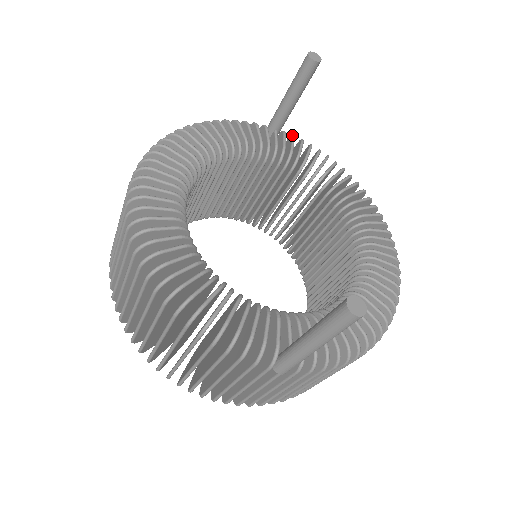
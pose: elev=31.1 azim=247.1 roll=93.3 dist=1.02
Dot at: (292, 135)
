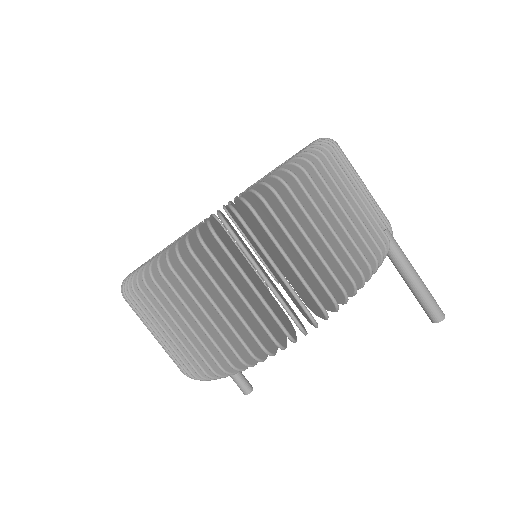
Dot at: occluded
